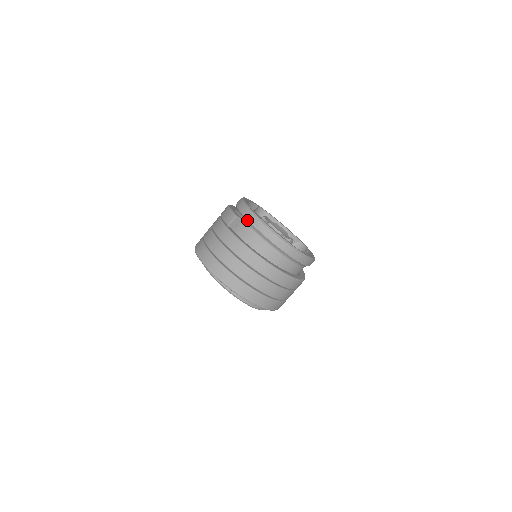
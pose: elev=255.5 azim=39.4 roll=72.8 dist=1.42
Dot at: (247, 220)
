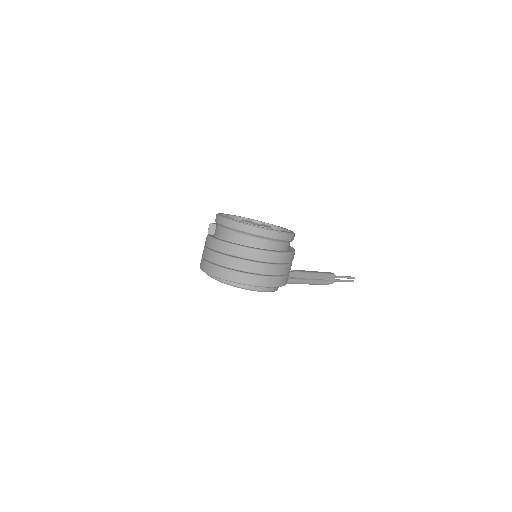
Dot at: (216, 222)
